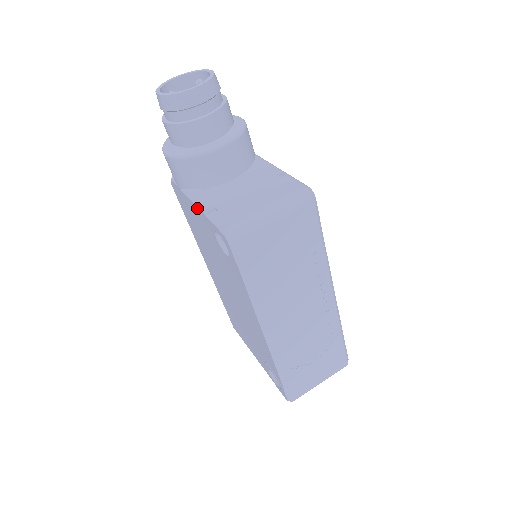
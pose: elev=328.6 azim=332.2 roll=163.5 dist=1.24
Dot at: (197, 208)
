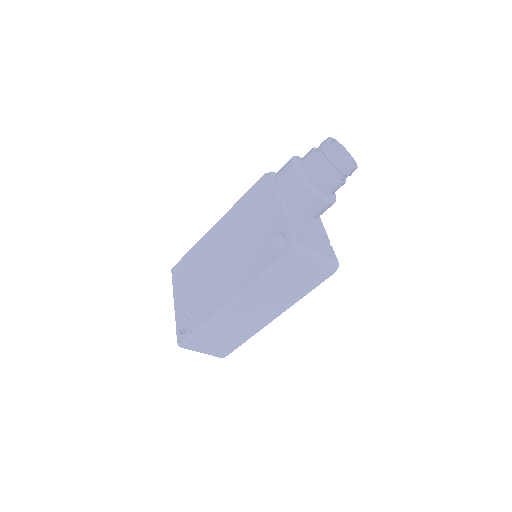
Dot at: (281, 209)
